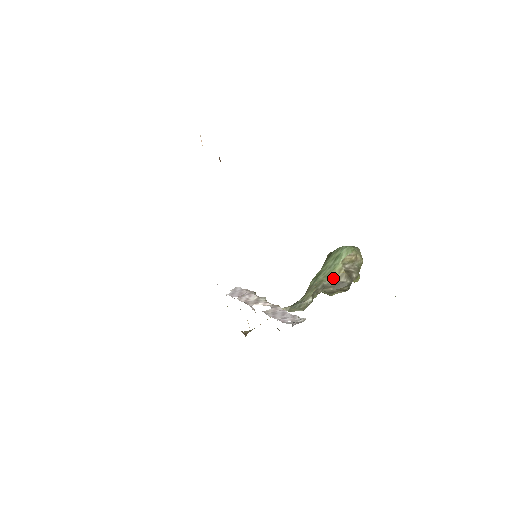
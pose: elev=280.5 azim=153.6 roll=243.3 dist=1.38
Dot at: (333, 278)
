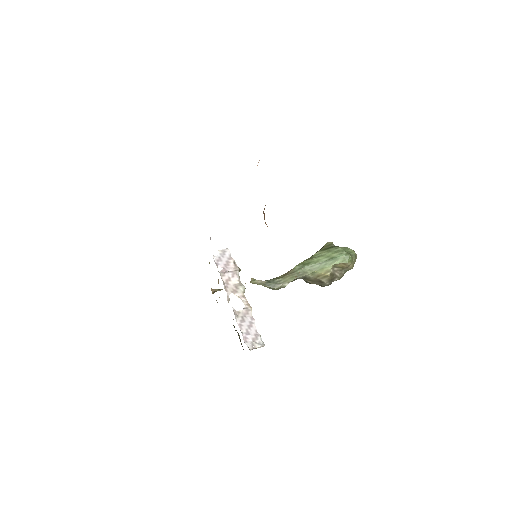
Dot at: (317, 275)
